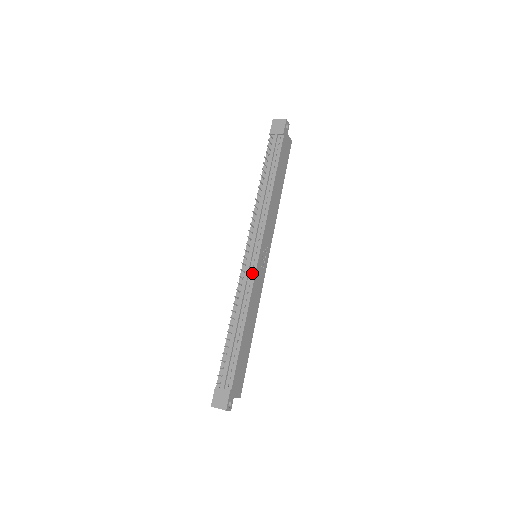
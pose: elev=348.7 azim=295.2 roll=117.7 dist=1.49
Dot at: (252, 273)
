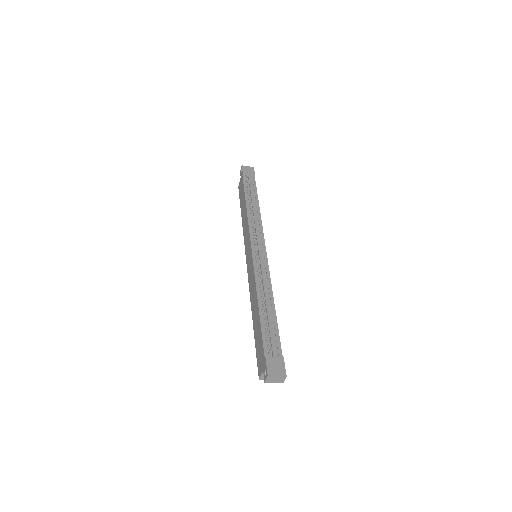
Dot at: (265, 263)
